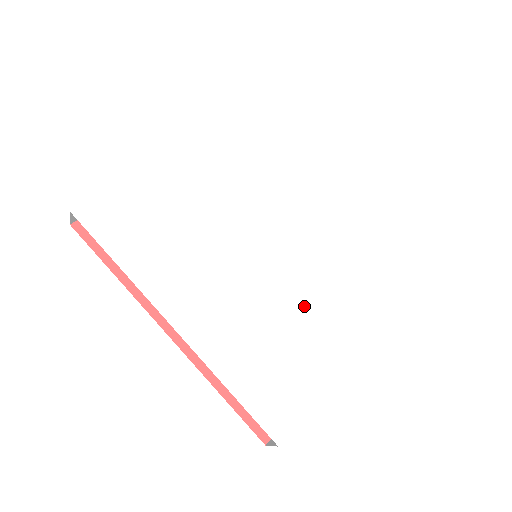
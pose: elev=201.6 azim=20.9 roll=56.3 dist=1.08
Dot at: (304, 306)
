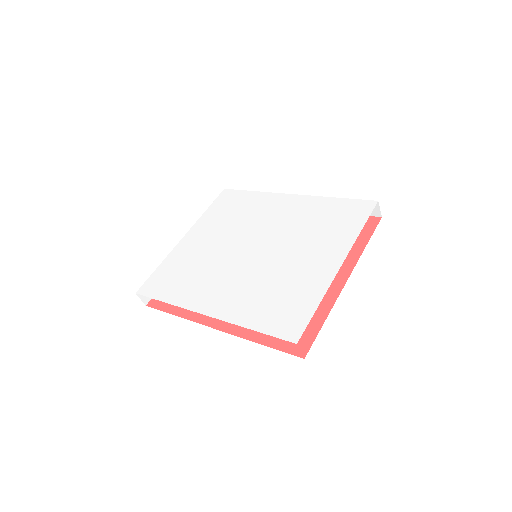
Dot at: (292, 259)
